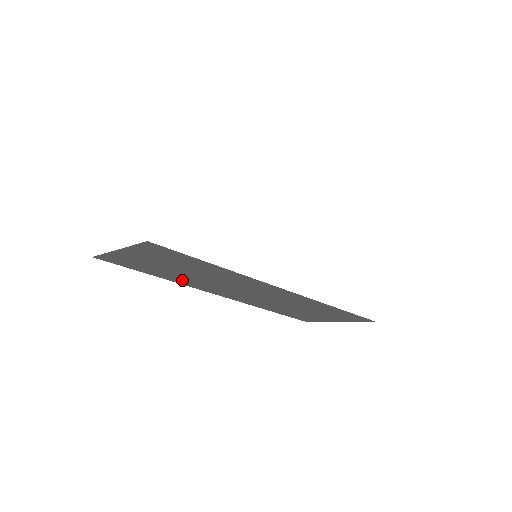
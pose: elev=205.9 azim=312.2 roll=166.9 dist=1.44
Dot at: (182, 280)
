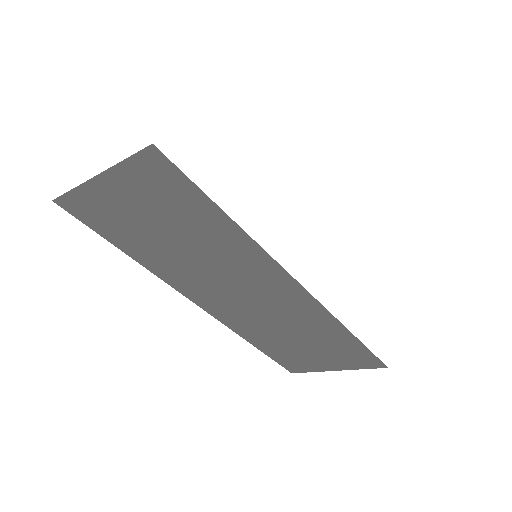
Dot at: (162, 264)
